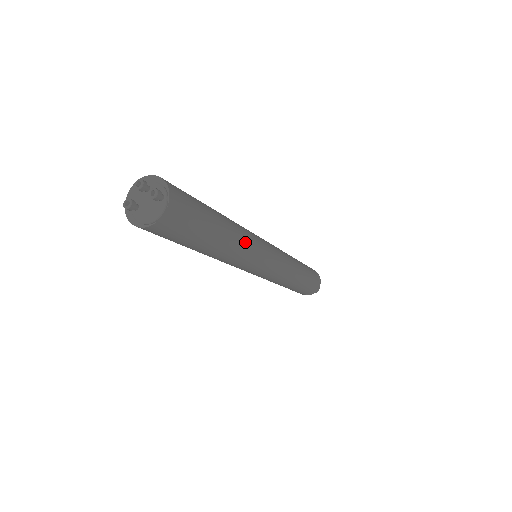
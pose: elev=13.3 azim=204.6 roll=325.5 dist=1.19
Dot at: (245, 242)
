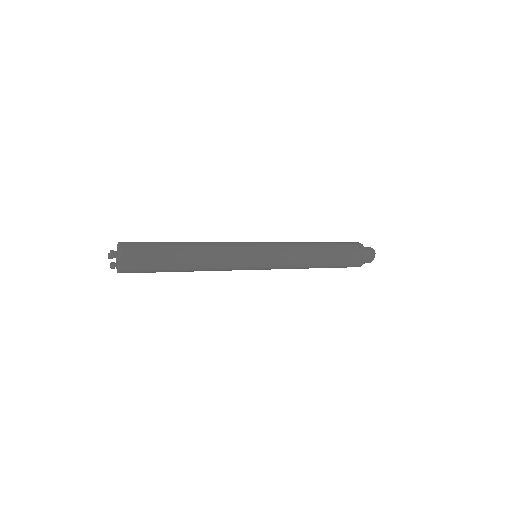
Dot at: (215, 267)
